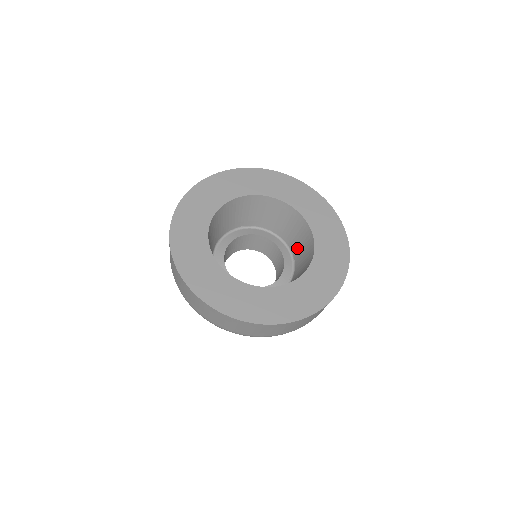
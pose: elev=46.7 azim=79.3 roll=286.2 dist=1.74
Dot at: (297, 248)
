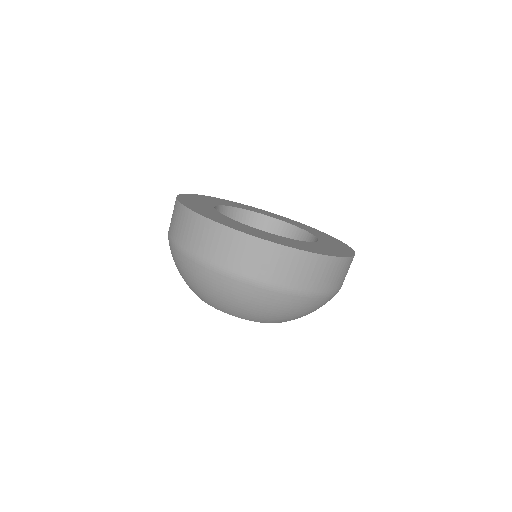
Dot at: occluded
